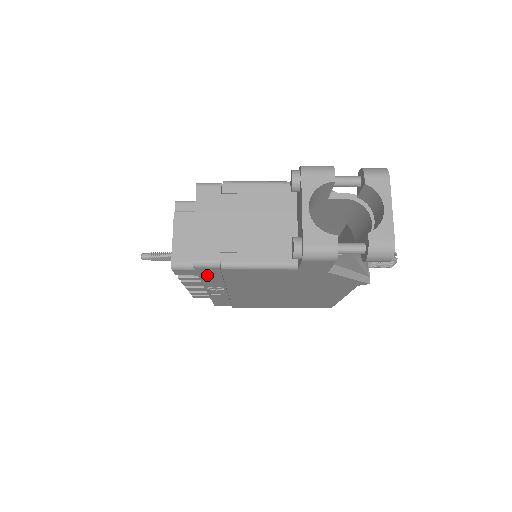
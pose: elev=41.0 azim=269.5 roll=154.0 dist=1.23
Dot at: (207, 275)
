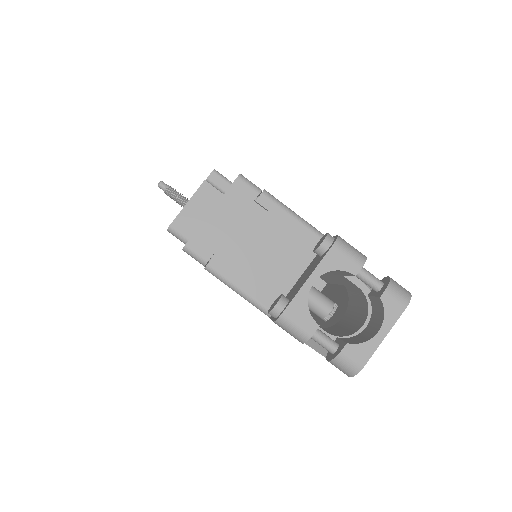
Dot at: occluded
